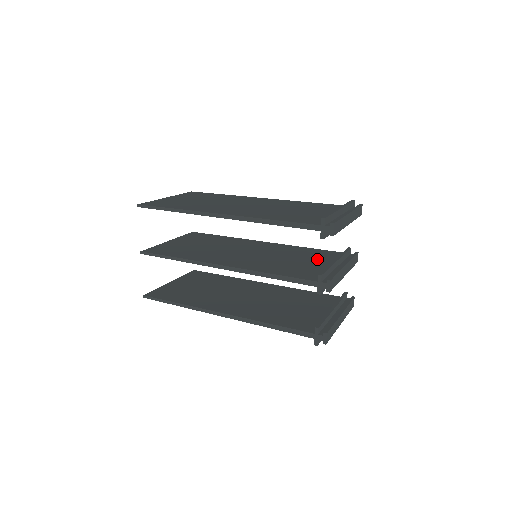
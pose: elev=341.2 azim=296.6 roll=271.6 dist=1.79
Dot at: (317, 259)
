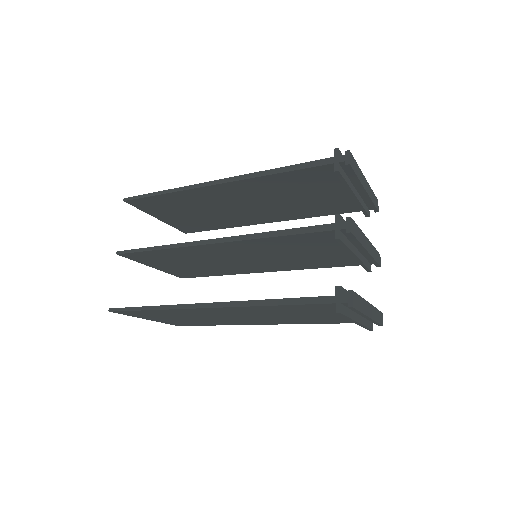
Dot at: occluded
